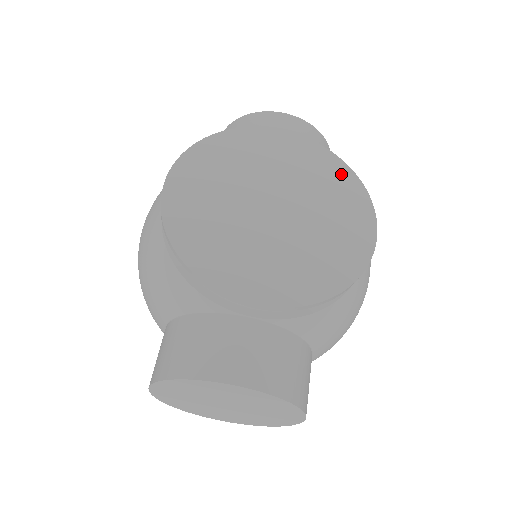
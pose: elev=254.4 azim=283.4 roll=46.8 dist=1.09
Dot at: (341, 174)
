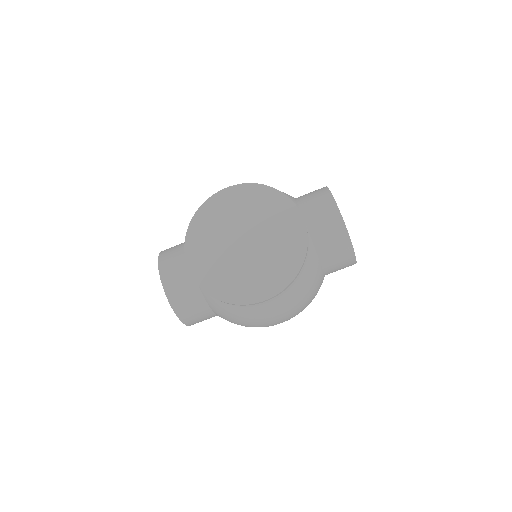
Dot at: (293, 264)
